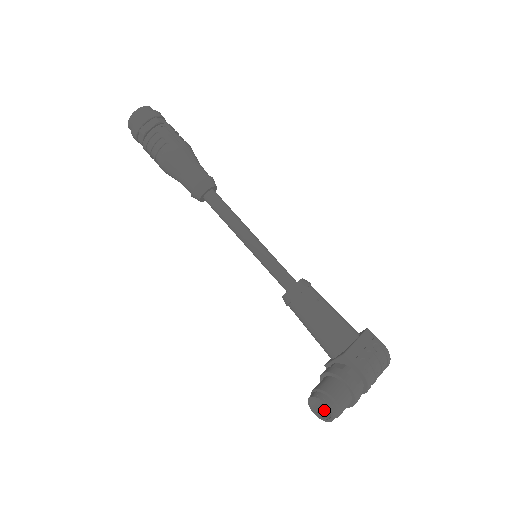
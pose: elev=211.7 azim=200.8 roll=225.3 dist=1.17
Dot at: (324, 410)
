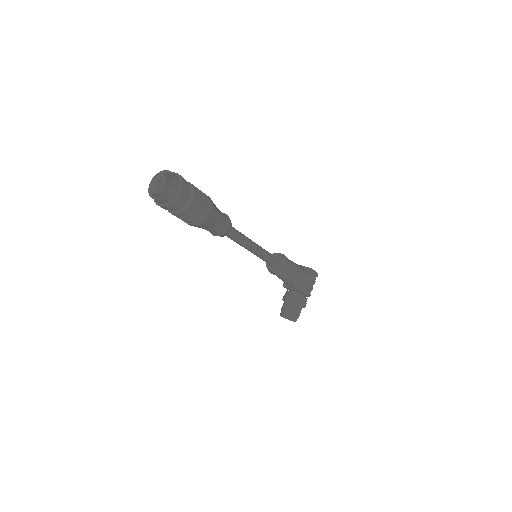
Dot at: occluded
